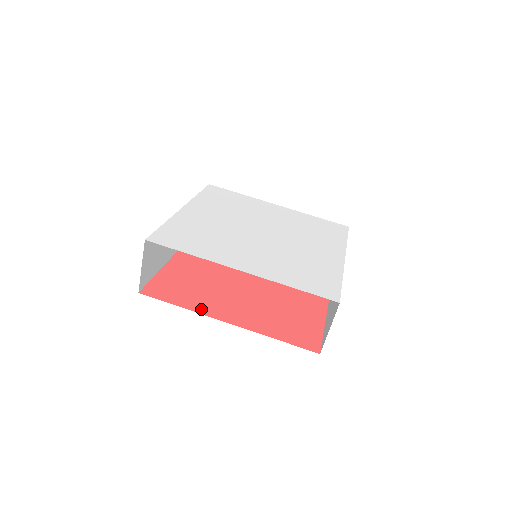
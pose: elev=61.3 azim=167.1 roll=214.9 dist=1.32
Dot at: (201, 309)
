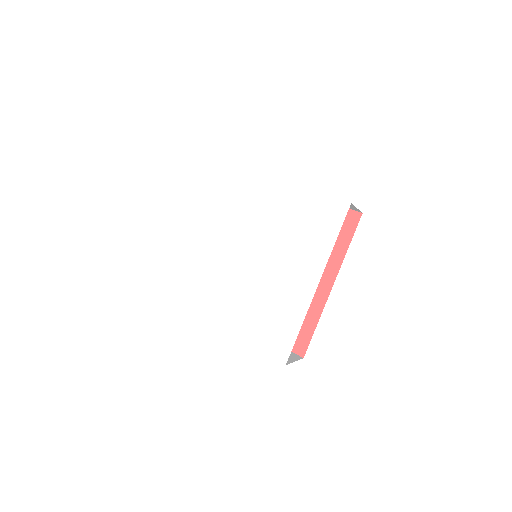
Dot at: occluded
